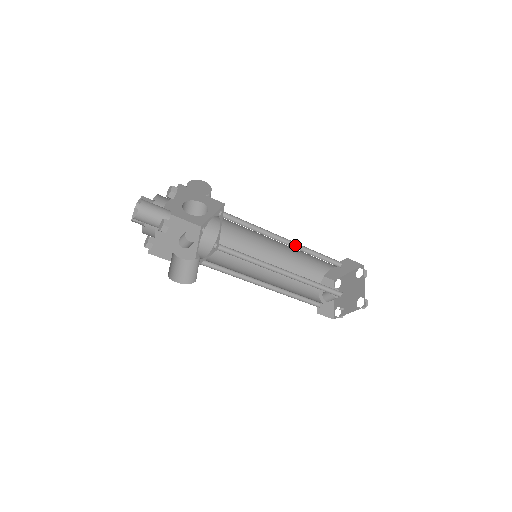
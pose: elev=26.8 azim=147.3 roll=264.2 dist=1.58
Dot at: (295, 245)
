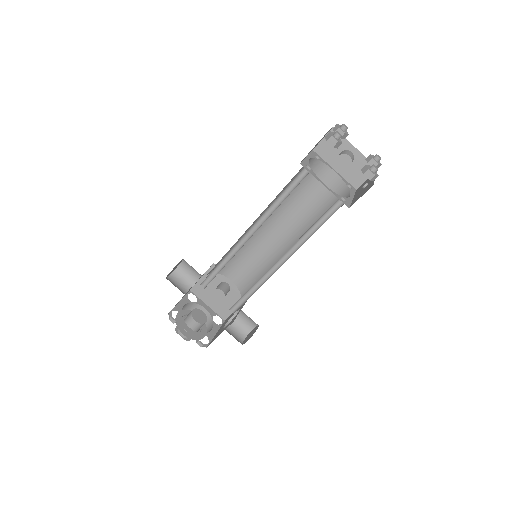
Dot at: (258, 221)
